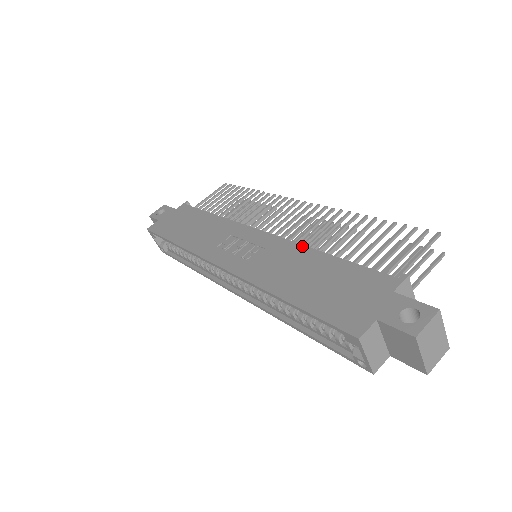
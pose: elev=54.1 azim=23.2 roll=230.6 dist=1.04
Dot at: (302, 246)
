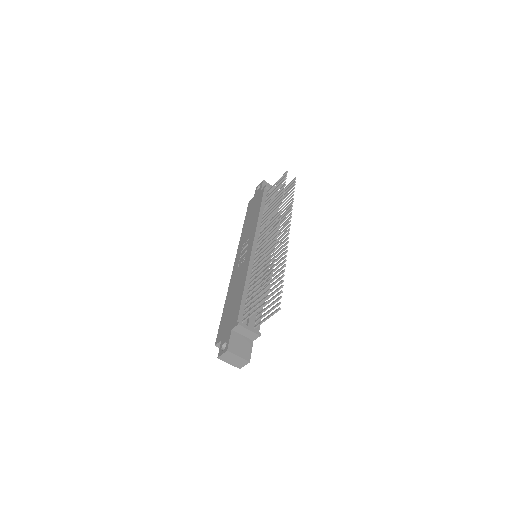
Dot at: (246, 272)
